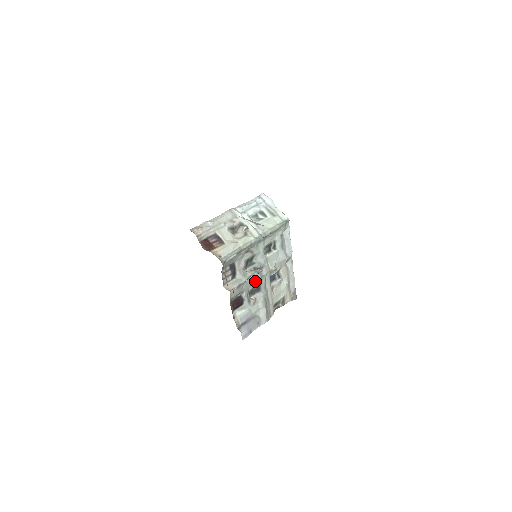
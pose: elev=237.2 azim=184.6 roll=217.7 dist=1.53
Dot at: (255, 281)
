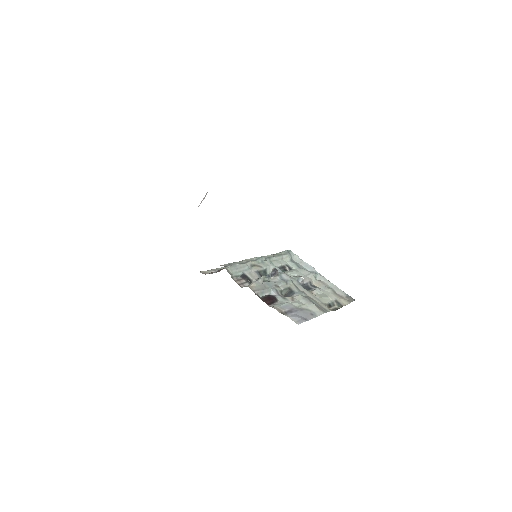
Dot at: (280, 284)
